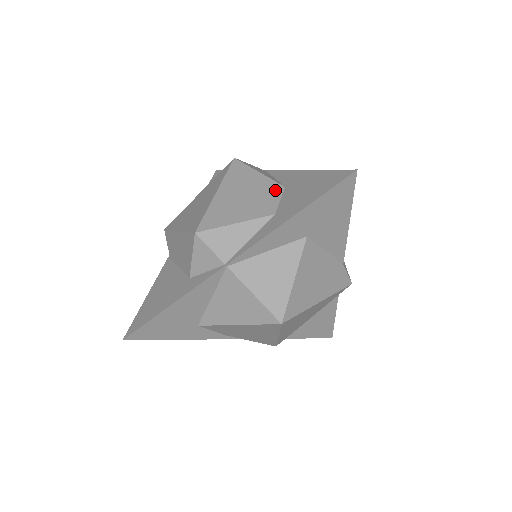
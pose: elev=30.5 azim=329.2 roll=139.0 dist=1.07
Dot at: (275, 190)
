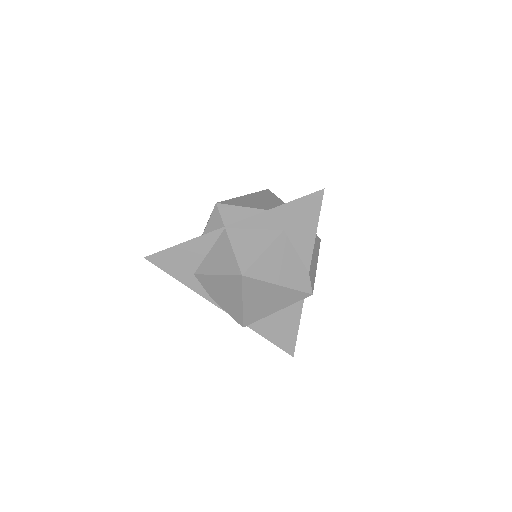
Dot at: (279, 204)
